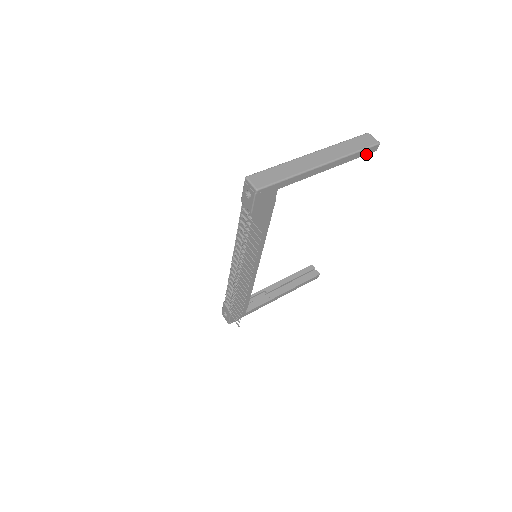
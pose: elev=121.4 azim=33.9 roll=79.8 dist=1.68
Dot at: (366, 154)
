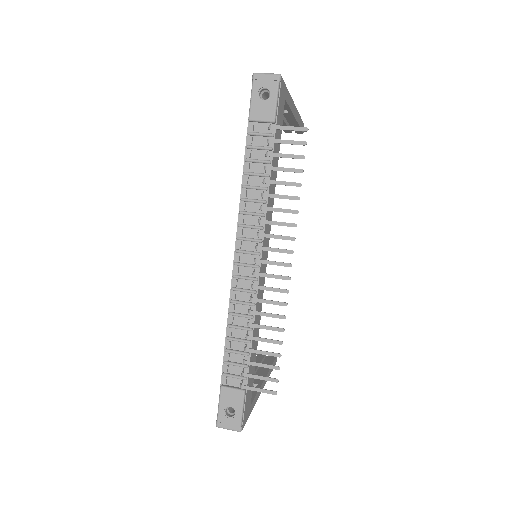
Dot at: occluded
